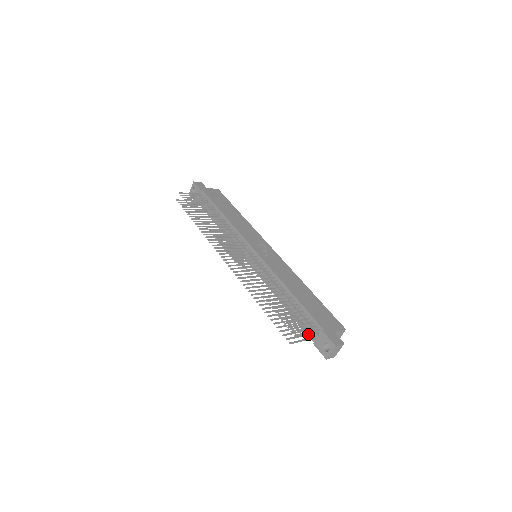
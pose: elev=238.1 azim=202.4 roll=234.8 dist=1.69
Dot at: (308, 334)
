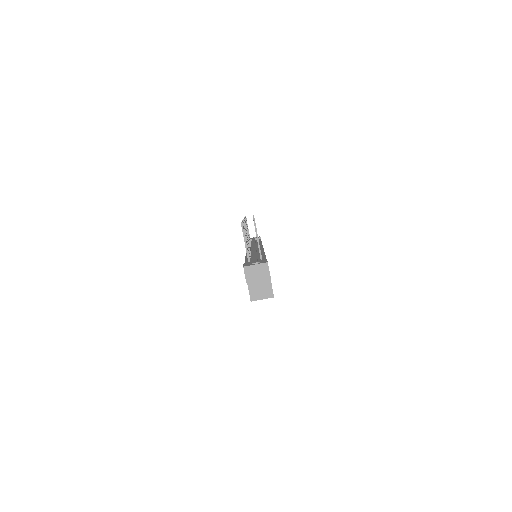
Dot at: occluded
